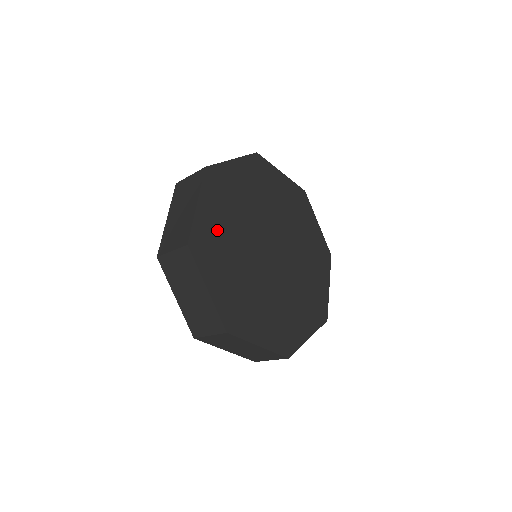
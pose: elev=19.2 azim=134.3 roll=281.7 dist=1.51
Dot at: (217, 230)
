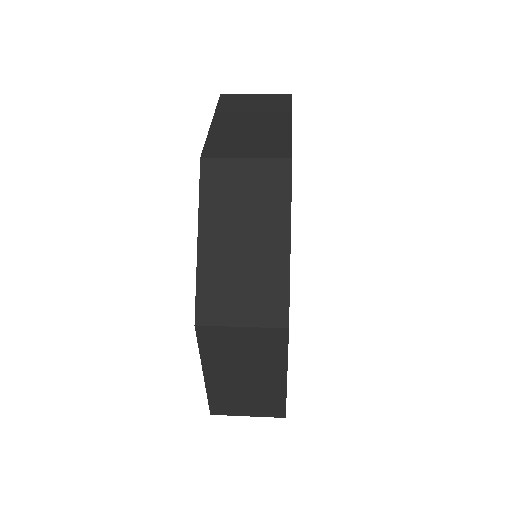
Dot at: occluded
